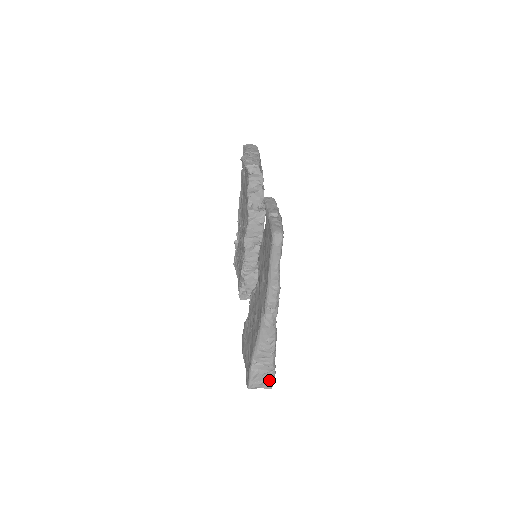
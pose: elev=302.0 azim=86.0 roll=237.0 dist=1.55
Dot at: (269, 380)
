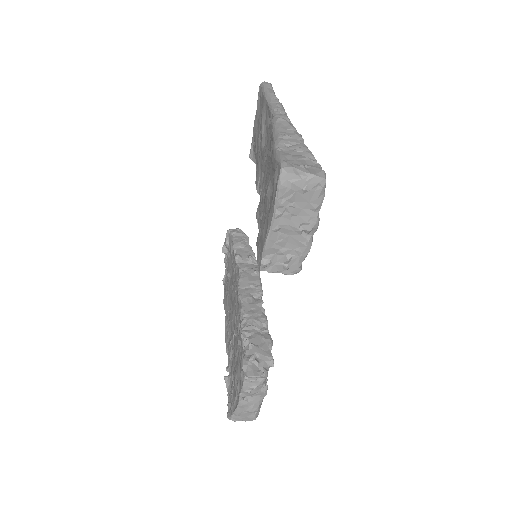
Dot at: (314, 167)
